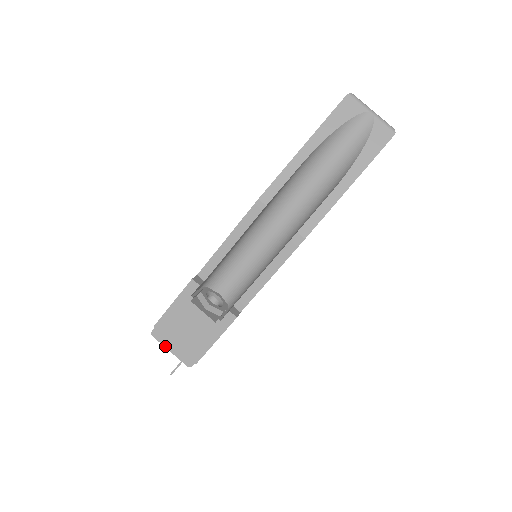
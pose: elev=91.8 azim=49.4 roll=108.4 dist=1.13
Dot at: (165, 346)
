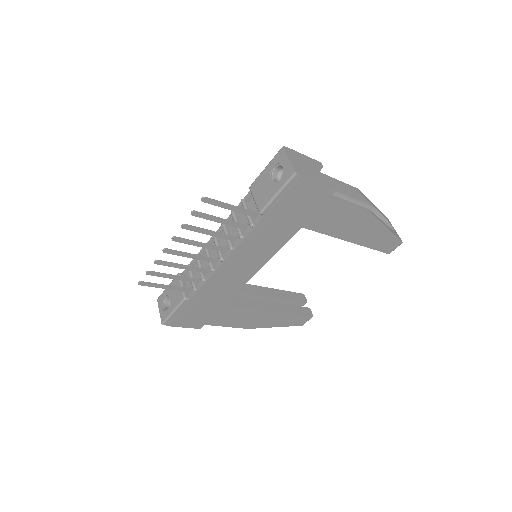
Dot at: (288, 155)
